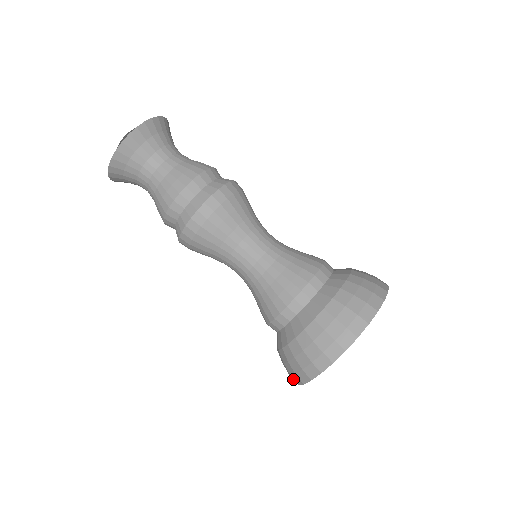
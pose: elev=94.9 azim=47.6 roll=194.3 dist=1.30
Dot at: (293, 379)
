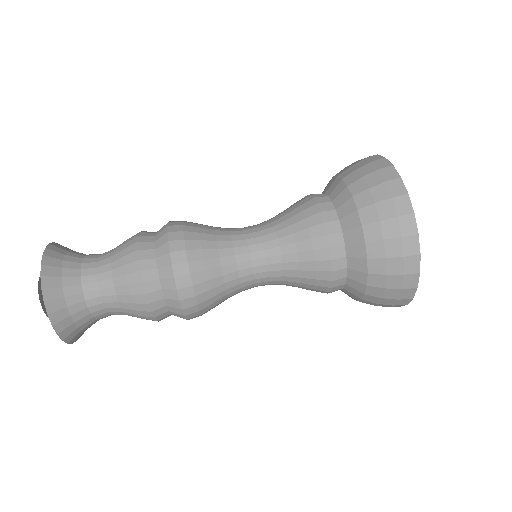
Dot at: (411, 247)
